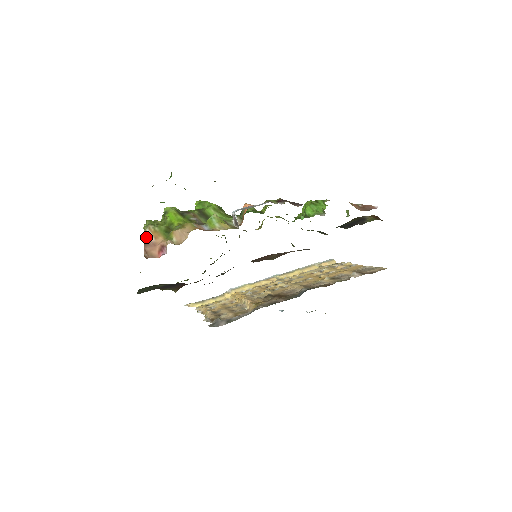
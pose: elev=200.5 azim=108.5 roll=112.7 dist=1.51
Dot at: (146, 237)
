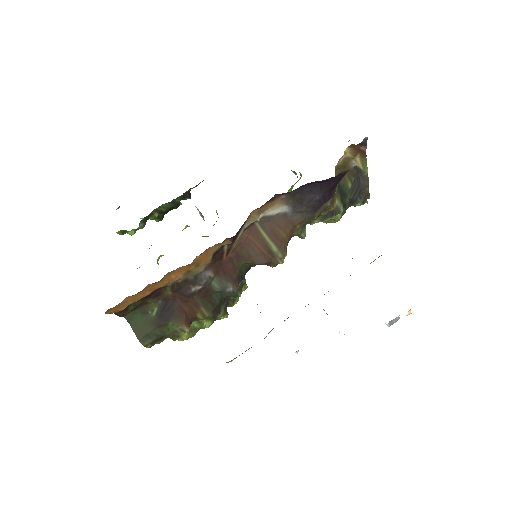
Dot at: occluded
